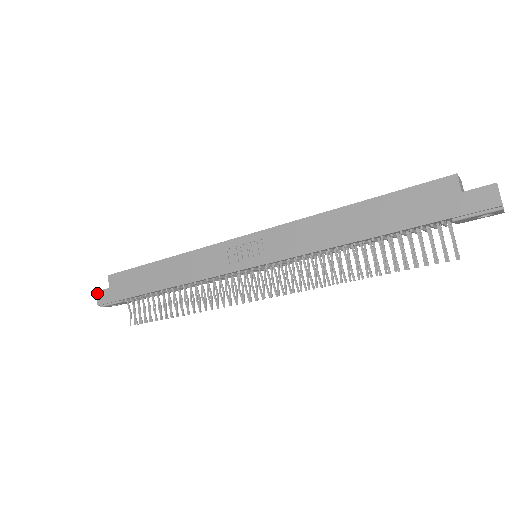
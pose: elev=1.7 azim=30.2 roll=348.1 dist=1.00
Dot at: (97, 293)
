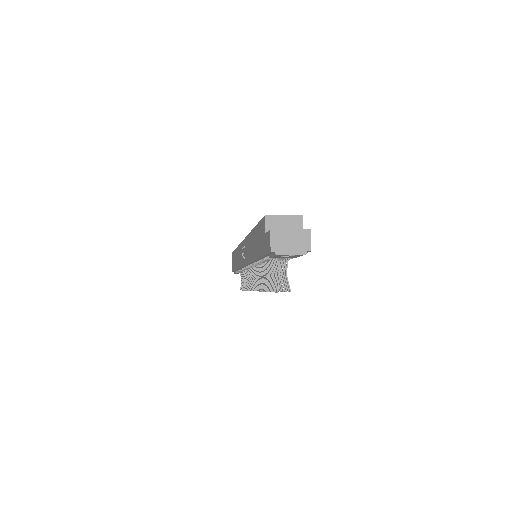
Dot at: occluded
